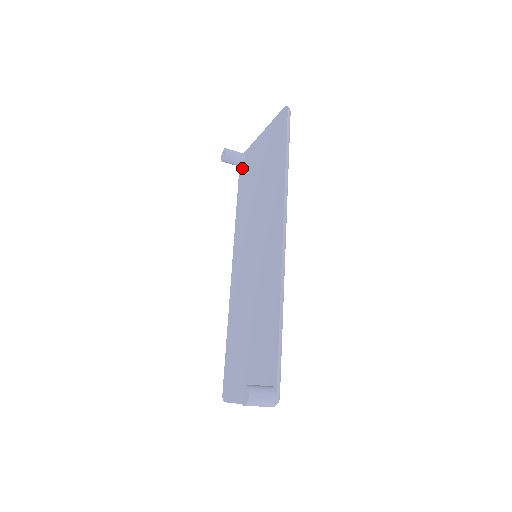
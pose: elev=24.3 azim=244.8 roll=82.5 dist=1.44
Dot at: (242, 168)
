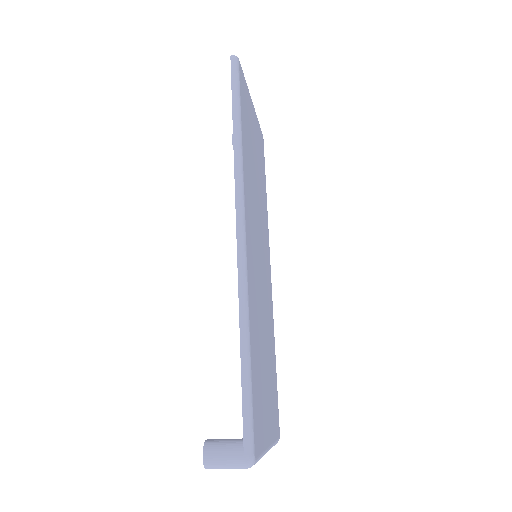
Dot at: occluded
